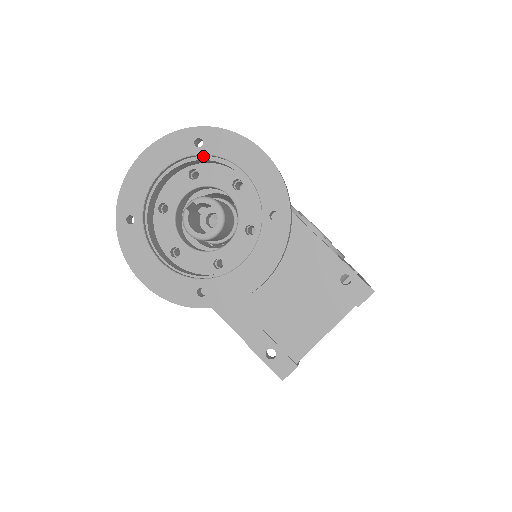
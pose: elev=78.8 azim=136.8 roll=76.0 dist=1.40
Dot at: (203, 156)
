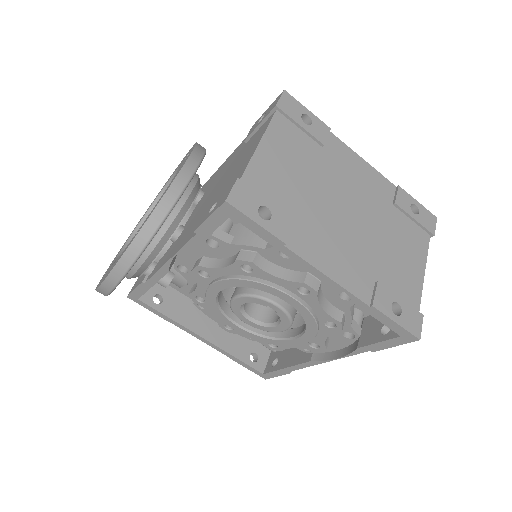
Dot at: occluded
